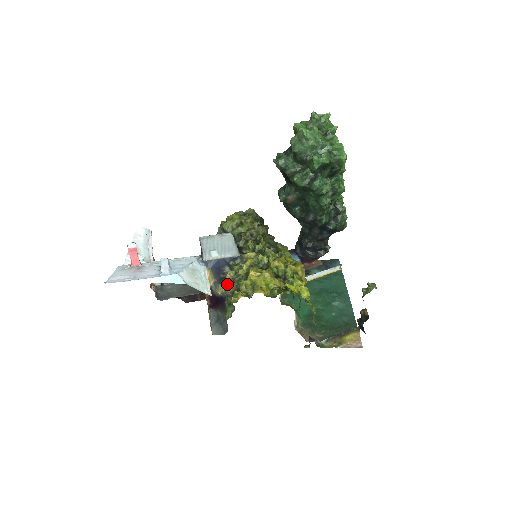
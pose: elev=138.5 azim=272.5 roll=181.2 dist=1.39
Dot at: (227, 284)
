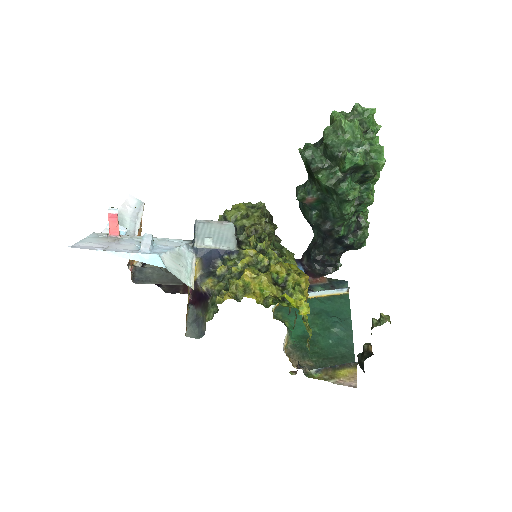
Dot at: (215, 280)
